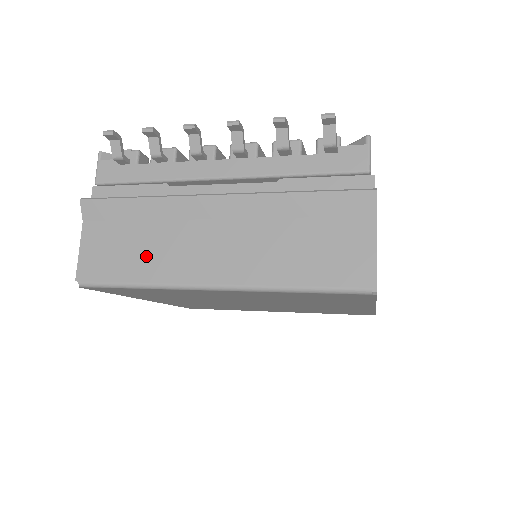
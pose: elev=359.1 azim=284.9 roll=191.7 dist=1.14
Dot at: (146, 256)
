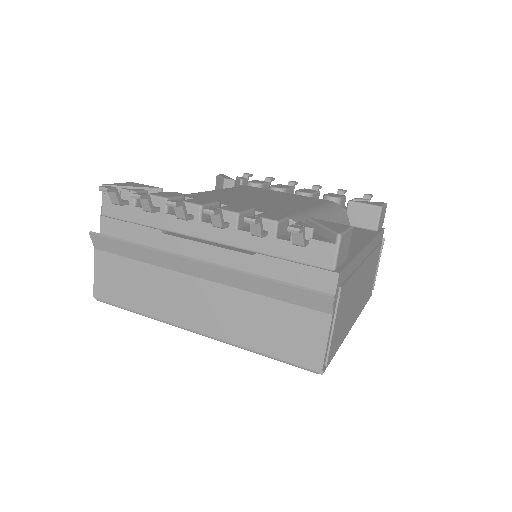
Dot at: (145, 293)
